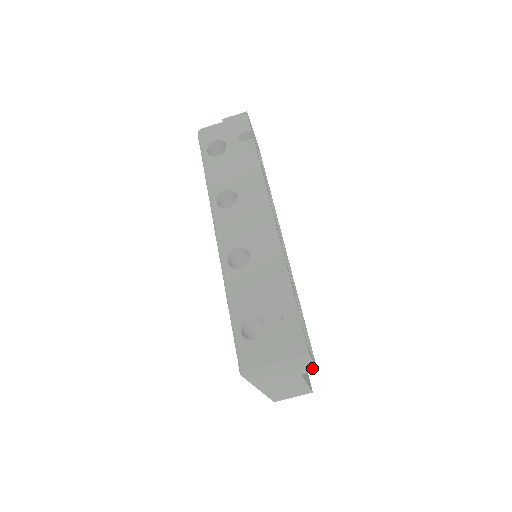
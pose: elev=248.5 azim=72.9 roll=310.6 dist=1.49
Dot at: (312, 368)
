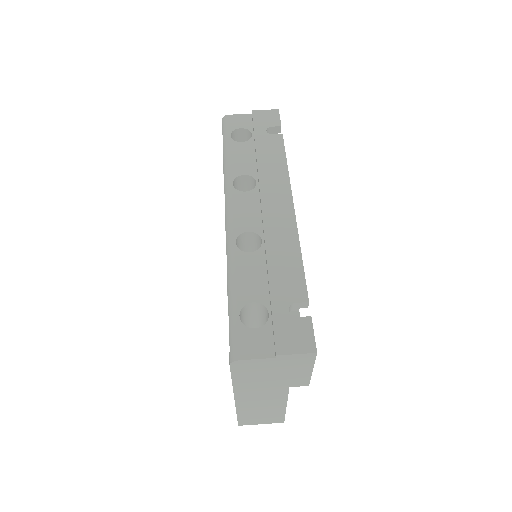
Dot at: (306, 380)
